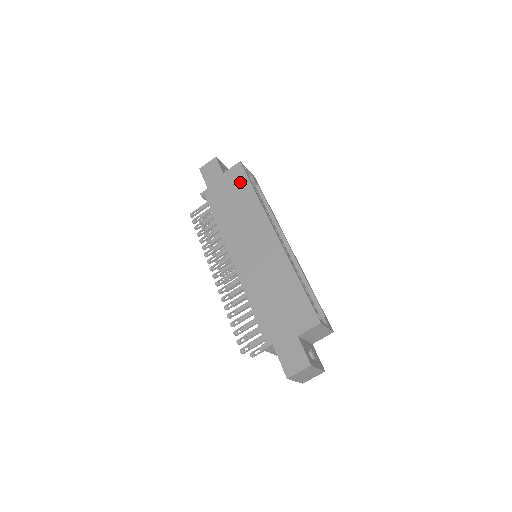
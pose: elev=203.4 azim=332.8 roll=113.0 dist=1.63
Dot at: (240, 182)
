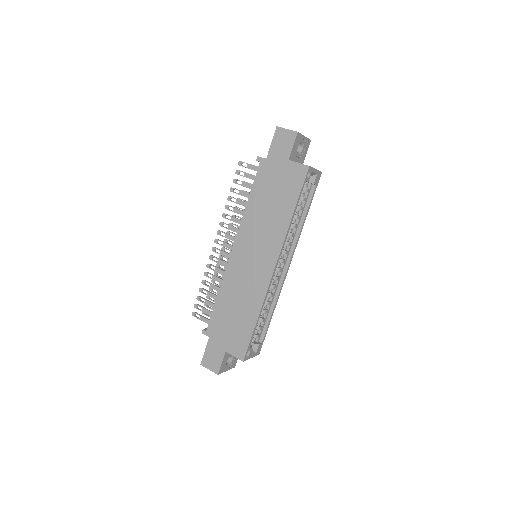
Dot at: (291, 189)
